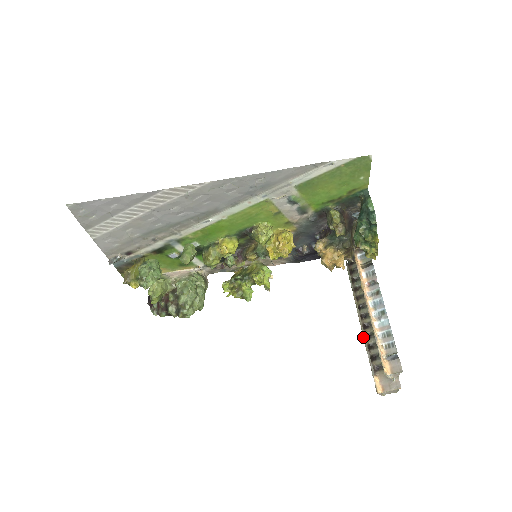
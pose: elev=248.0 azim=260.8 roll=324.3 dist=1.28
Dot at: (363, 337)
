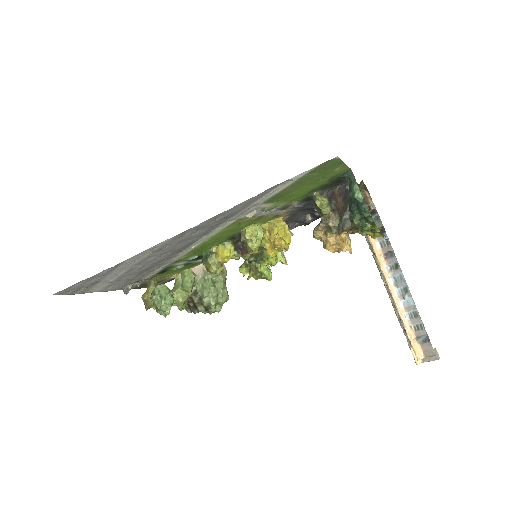
Dot at: (393, 307)
